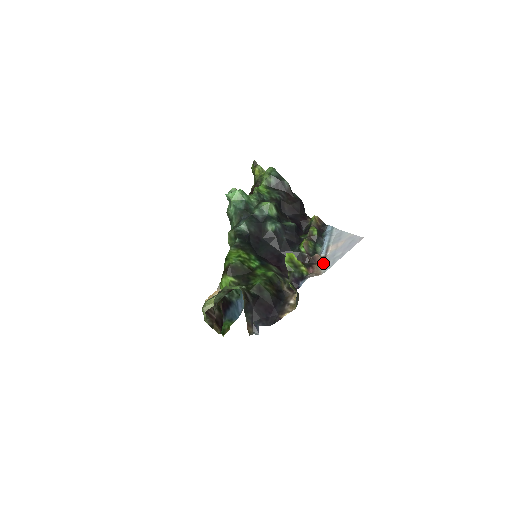
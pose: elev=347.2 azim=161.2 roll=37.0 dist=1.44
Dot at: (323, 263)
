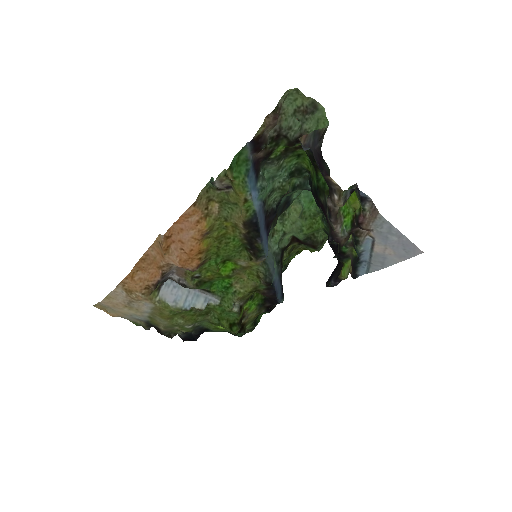
Dot at: (374, 229)
